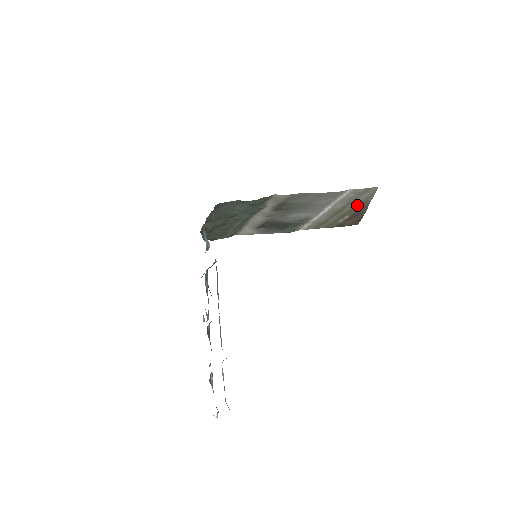
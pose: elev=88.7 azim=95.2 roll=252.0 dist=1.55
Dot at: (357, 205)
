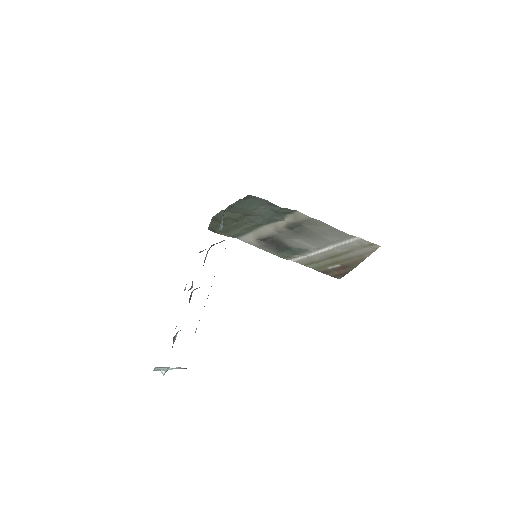
Dot at: (353, 257)
